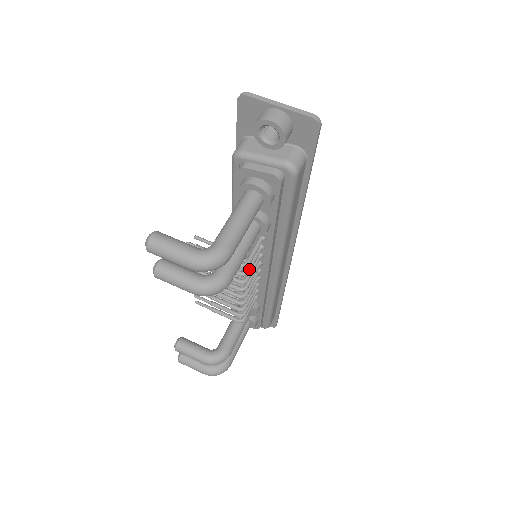
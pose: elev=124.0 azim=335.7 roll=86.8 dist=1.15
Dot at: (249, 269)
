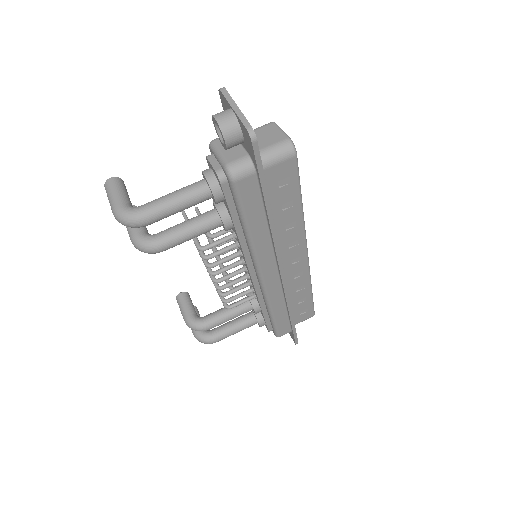
Dot at: (211, 256)
